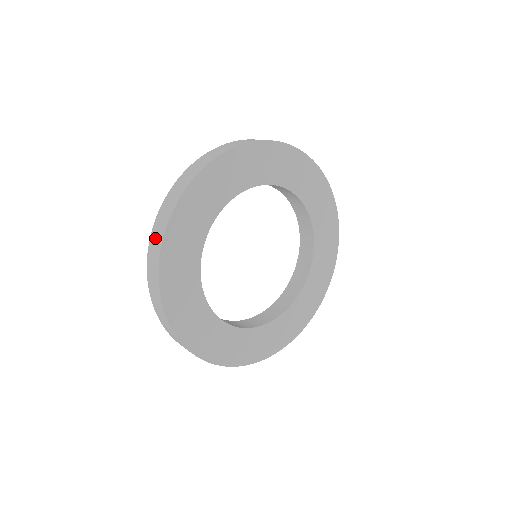
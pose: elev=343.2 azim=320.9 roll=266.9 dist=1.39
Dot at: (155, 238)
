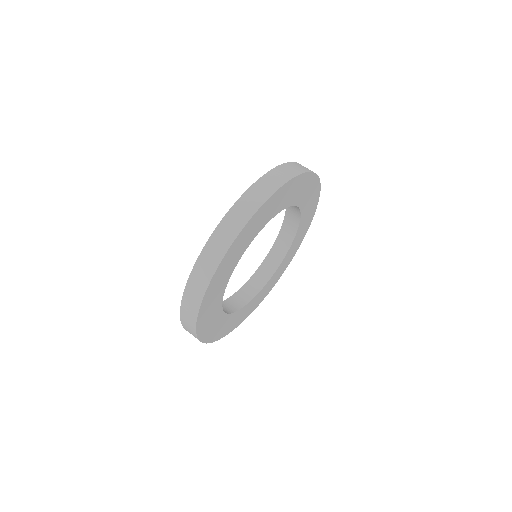
Dot at: (205, 263)
